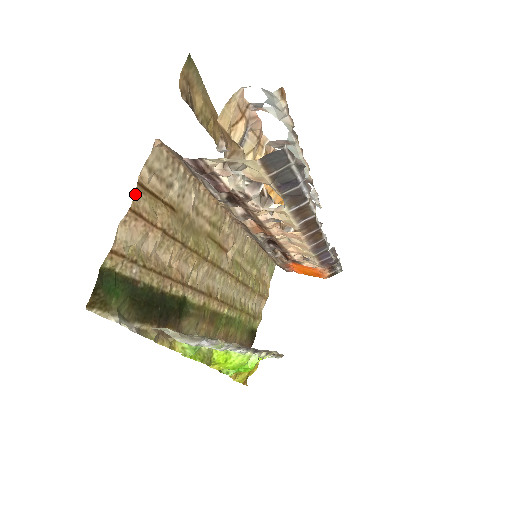
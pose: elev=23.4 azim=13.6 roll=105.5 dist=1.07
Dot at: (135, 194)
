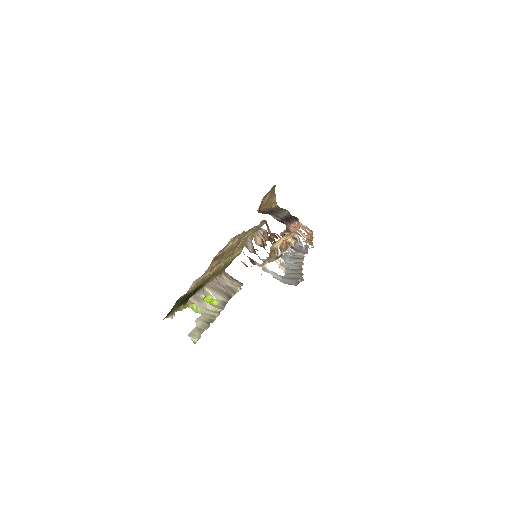
Dot at: (208, 267)
